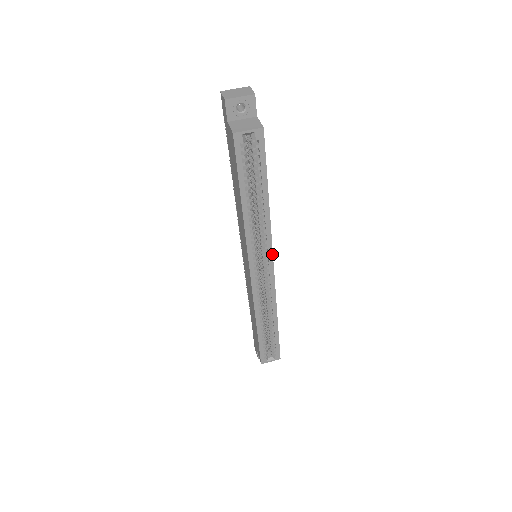
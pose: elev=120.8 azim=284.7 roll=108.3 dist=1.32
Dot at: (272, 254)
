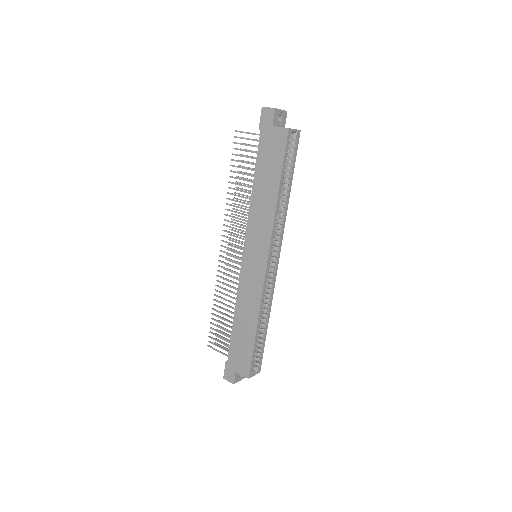
Dot at: (281, 244)
